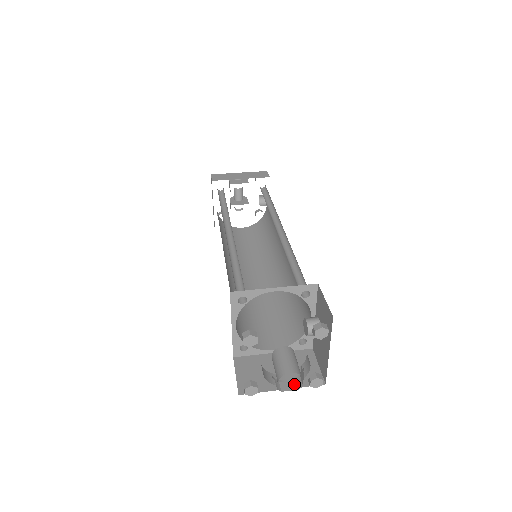
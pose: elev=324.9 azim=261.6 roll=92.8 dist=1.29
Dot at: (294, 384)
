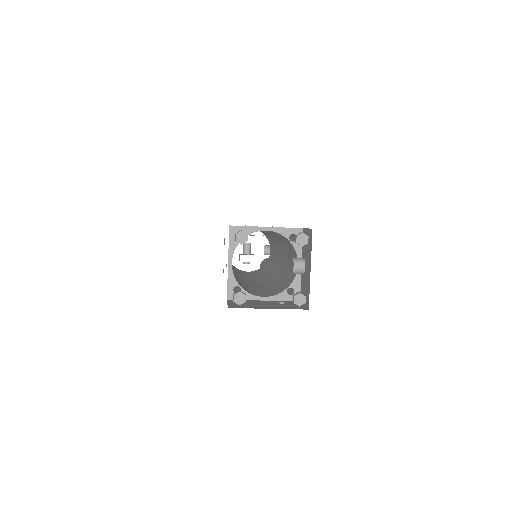
Dot at: (278, 282)
